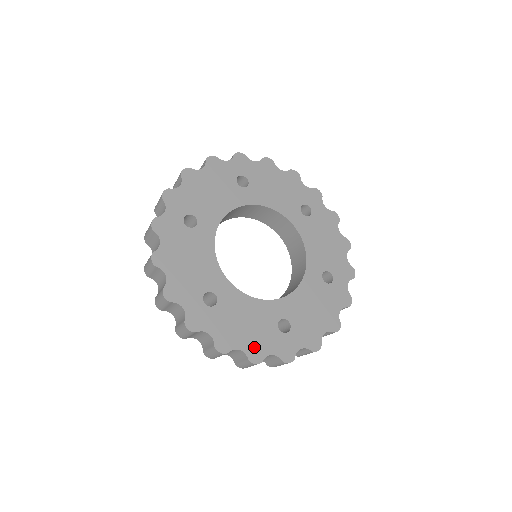
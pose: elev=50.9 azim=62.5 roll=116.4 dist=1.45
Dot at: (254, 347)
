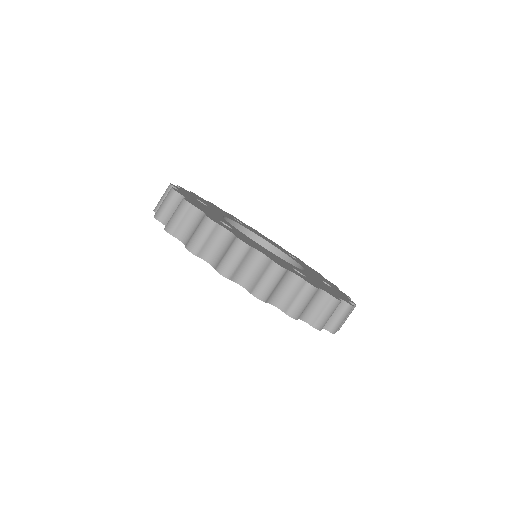
Dot at: occluded
